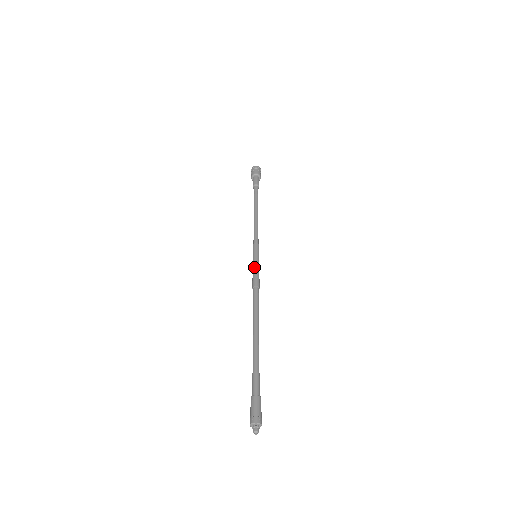
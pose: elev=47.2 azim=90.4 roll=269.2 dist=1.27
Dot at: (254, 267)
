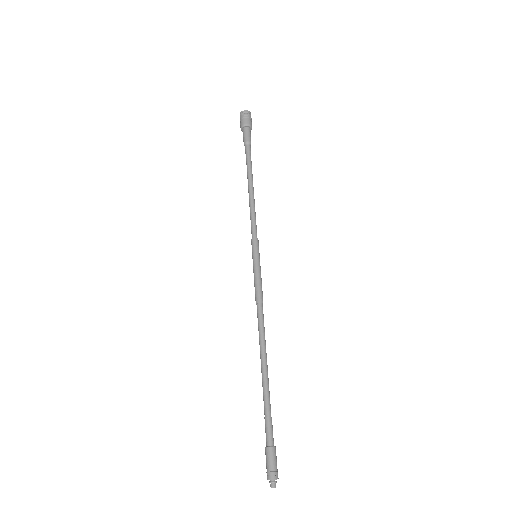
Dot at: (254, 275)
